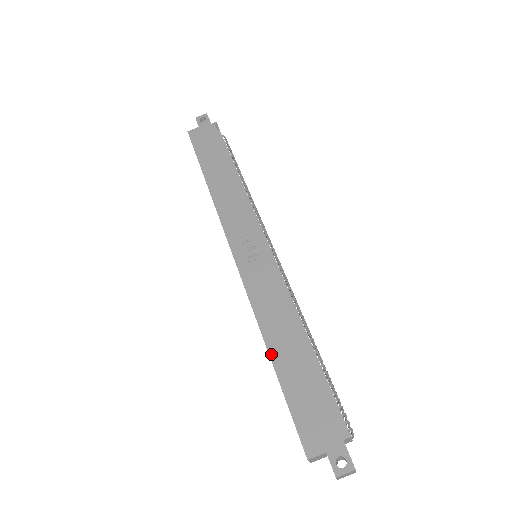
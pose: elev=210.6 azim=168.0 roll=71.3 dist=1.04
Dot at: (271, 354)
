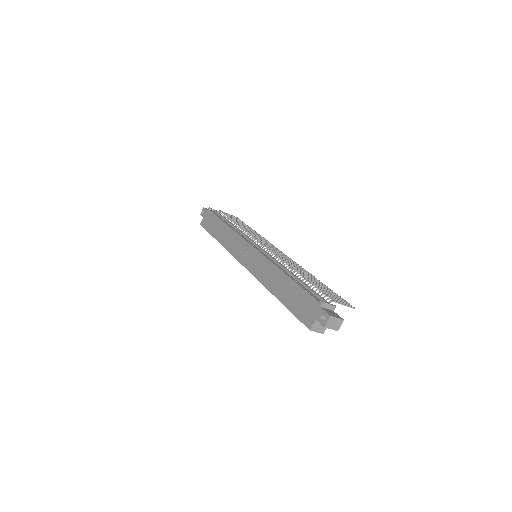
Dot at: (275, 296)
